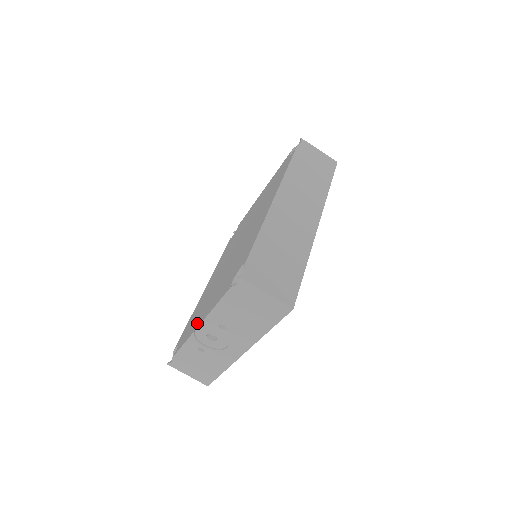
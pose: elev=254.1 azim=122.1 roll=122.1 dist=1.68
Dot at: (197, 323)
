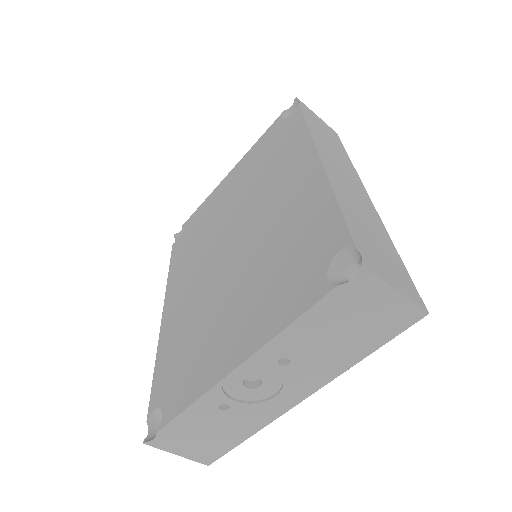
Dot at: (221, 363)
